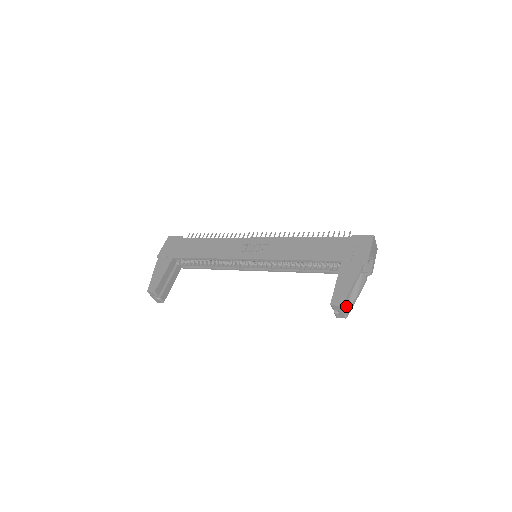
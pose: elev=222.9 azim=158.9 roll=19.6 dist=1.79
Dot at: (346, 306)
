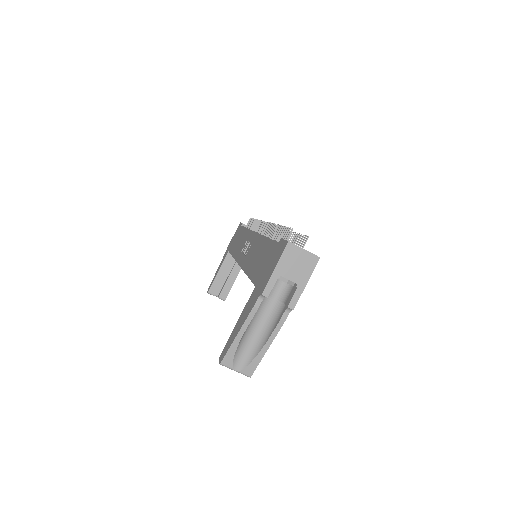
Dot at: (243, 361)
